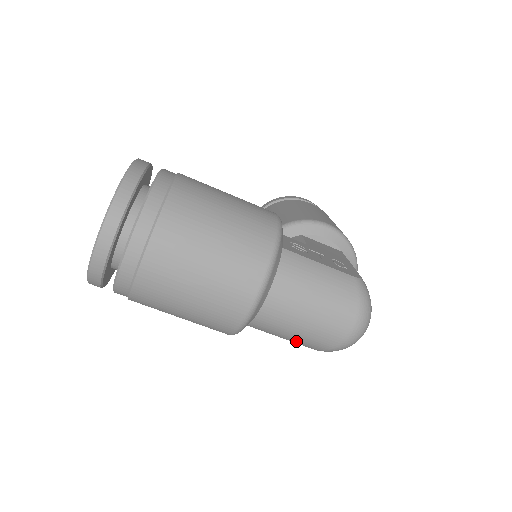
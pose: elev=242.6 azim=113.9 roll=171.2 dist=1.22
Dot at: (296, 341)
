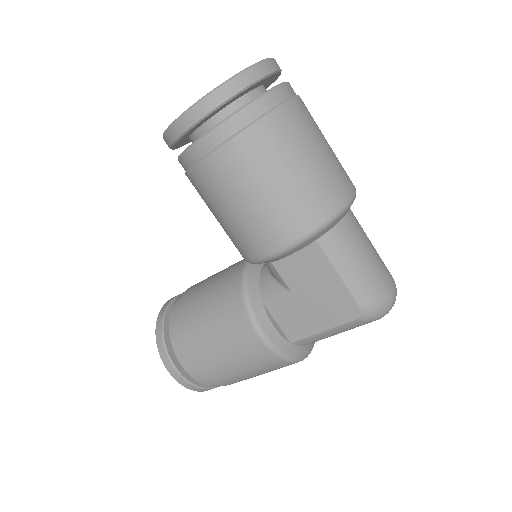
Dot at: (353, 280)
